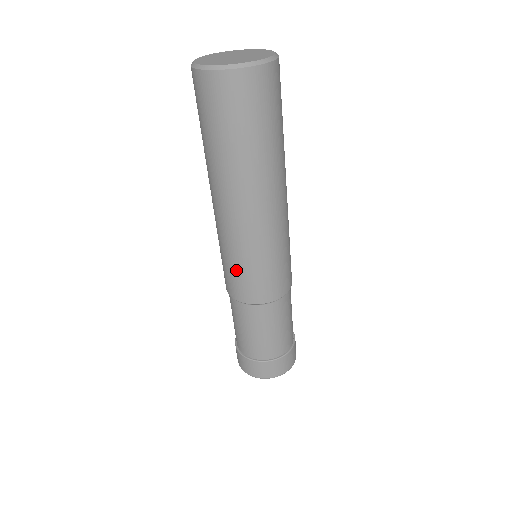
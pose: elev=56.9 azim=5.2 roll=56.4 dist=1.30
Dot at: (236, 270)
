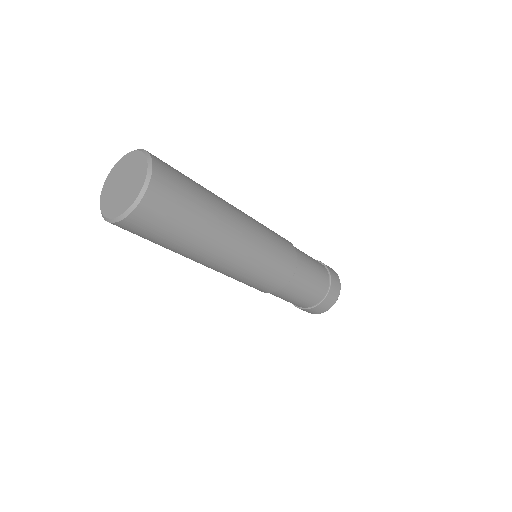
Dot at: occluded
